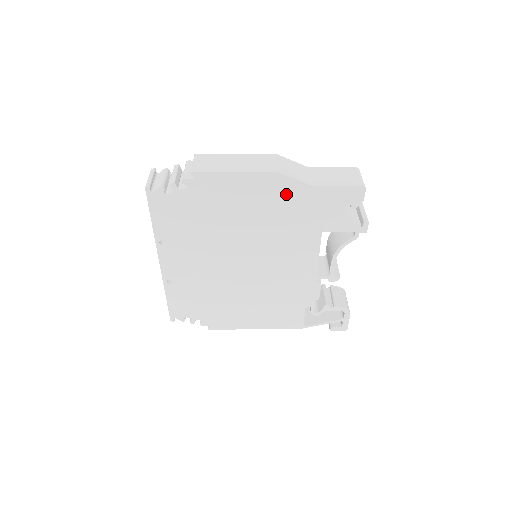
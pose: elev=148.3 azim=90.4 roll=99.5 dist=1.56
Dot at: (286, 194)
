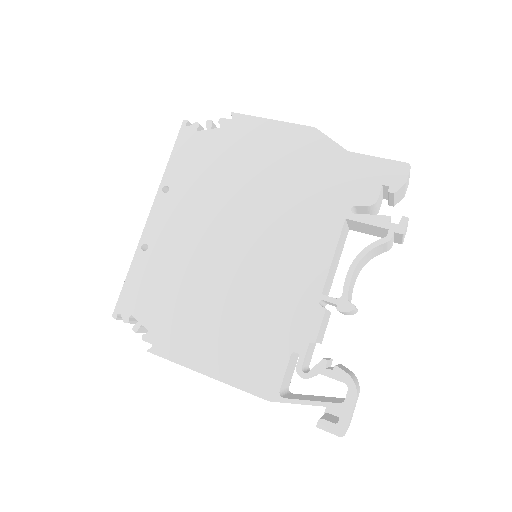
Dot at: (316, 156)
